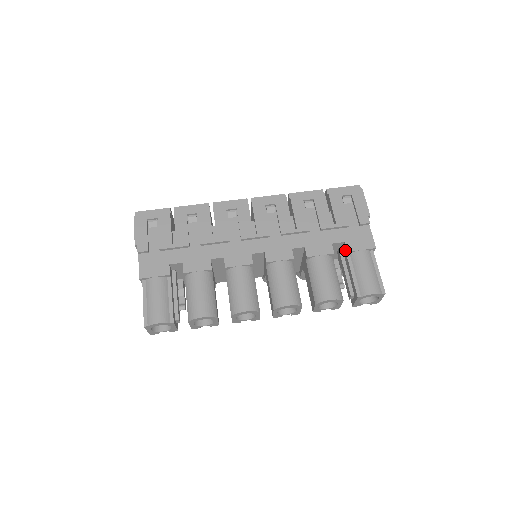
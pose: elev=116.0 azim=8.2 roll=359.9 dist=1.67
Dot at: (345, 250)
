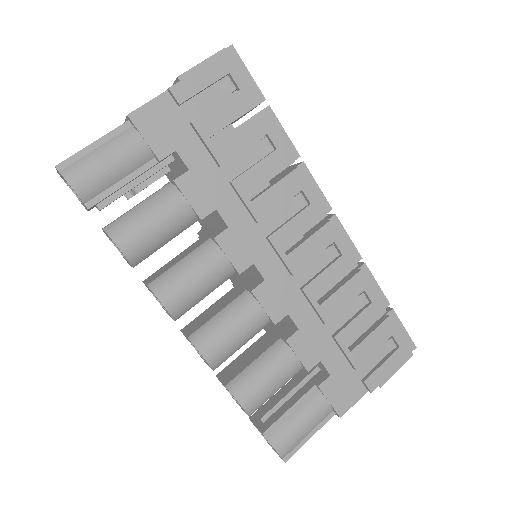
Dot at: (320, 380)
